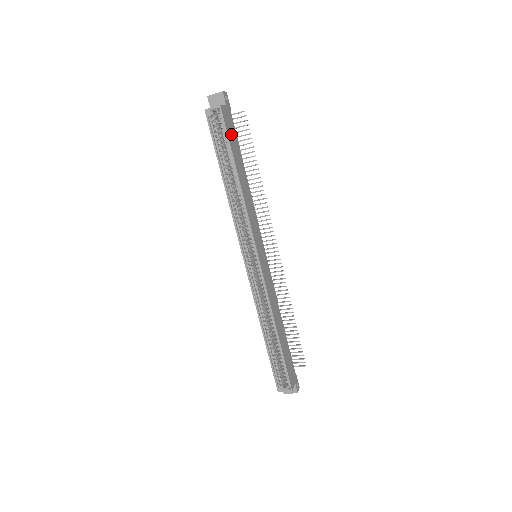
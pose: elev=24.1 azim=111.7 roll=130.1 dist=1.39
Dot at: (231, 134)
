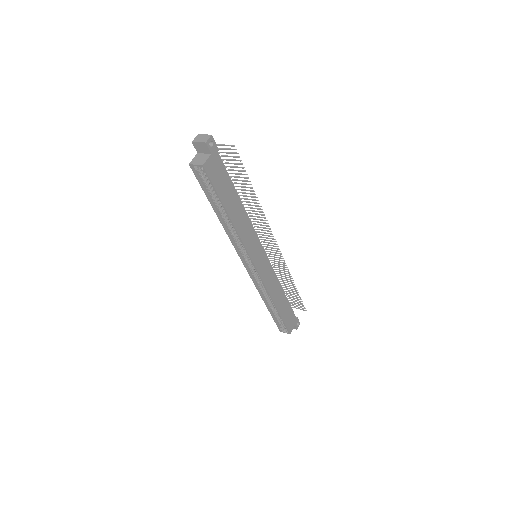
Dot at: (219, 180)
